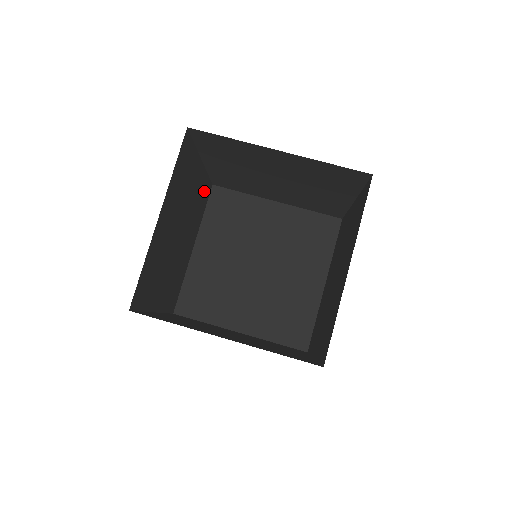
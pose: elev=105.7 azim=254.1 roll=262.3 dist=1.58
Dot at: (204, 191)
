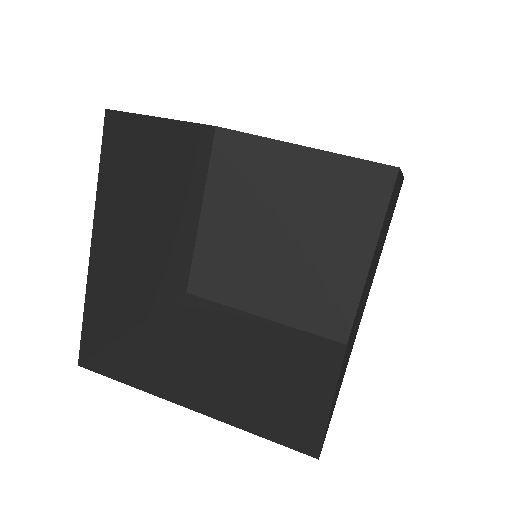
Dot at: (183, 269)
